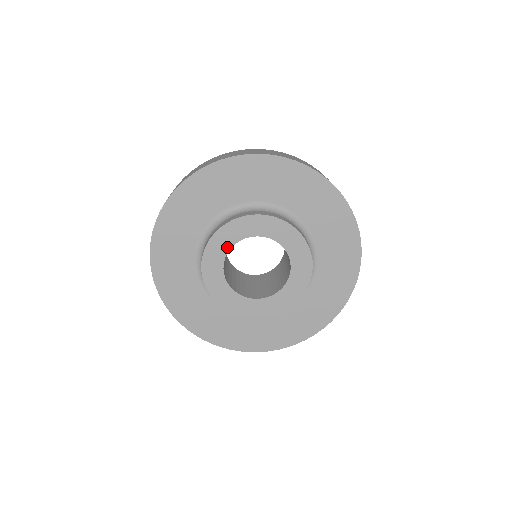
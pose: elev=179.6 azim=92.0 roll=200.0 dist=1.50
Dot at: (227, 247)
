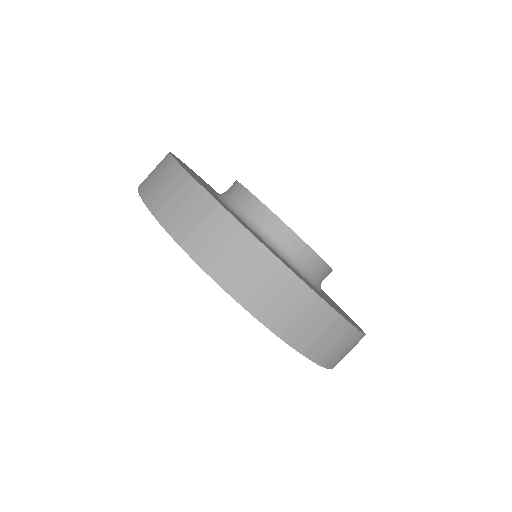
Dot at: occluded
